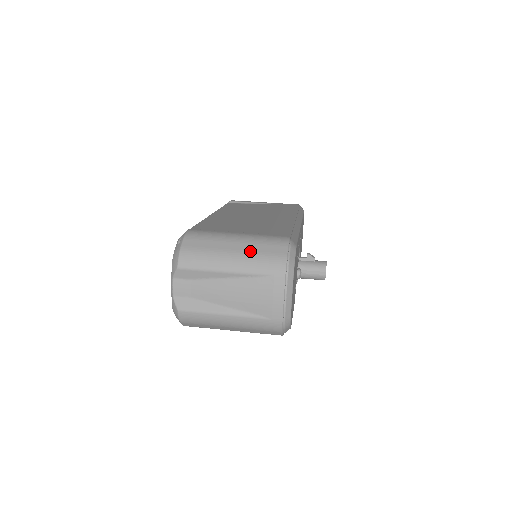
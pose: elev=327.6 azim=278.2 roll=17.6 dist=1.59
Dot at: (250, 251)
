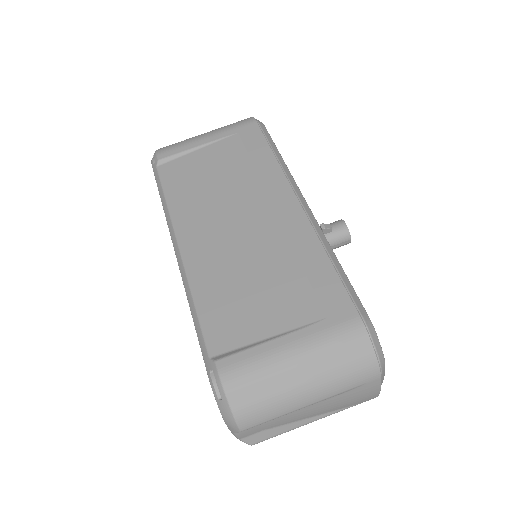
Dot at: (326, 372)
